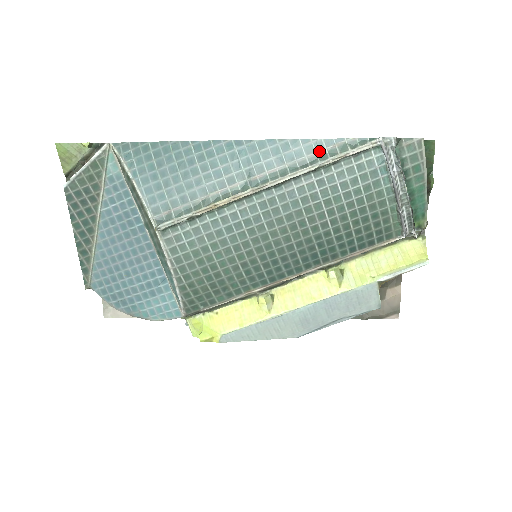
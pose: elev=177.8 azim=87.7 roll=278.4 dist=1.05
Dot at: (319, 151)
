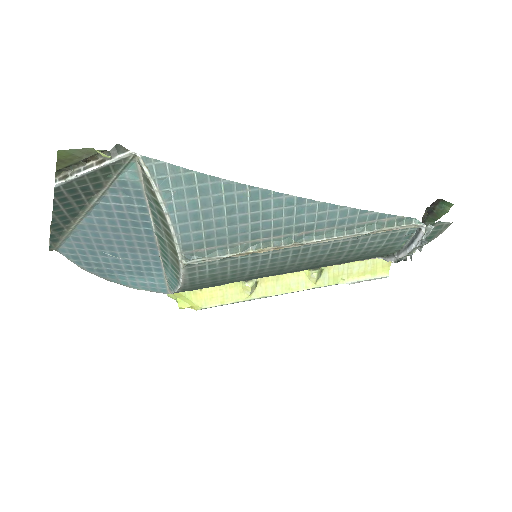
Dot at: (370, 221)
